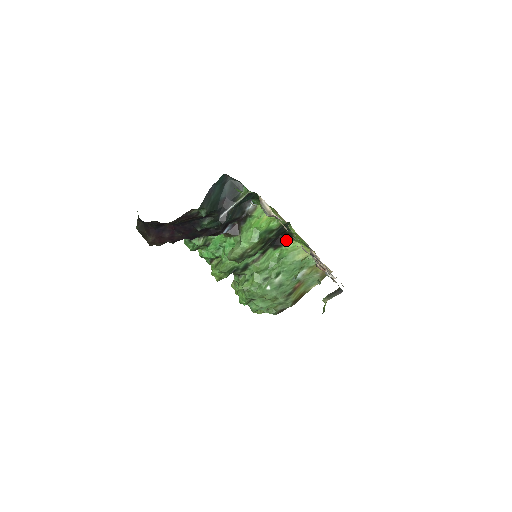
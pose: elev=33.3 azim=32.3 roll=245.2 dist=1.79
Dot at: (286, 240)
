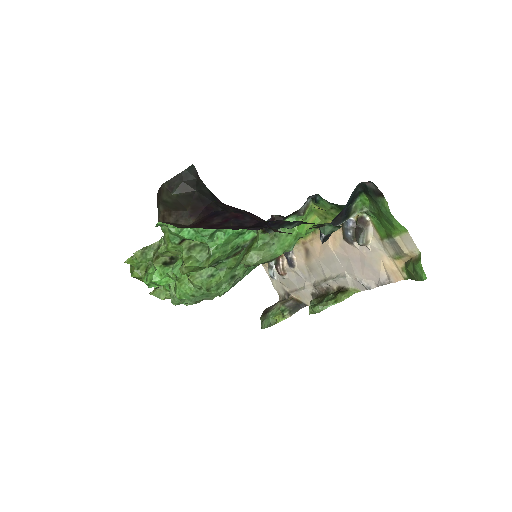
Dot at: occluded
